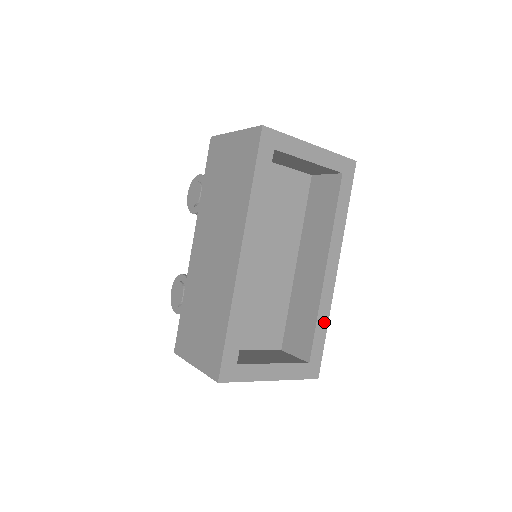
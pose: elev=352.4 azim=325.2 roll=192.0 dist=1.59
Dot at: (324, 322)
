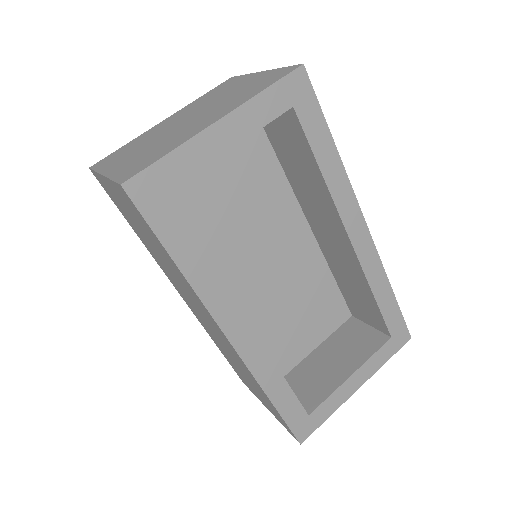
Dot at: (385, 289)
